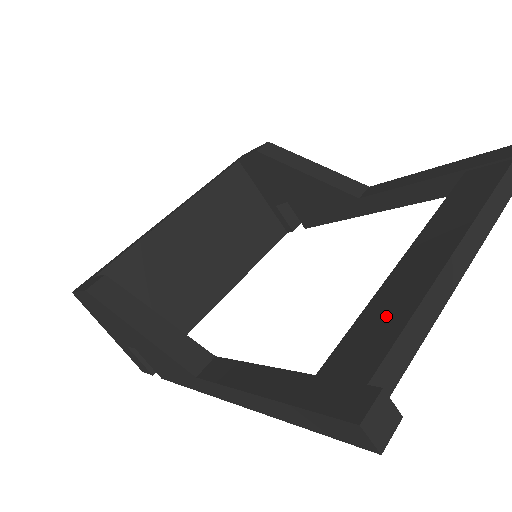
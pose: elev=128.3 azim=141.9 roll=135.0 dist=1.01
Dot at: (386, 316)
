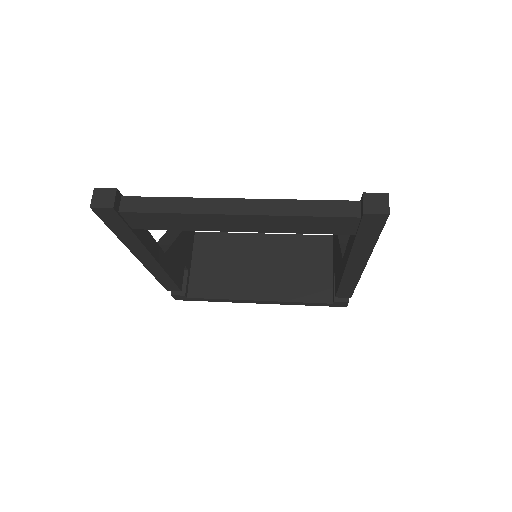
Dot at: occluded
